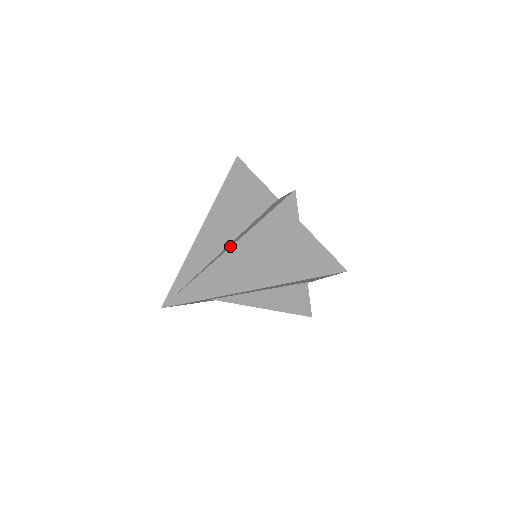
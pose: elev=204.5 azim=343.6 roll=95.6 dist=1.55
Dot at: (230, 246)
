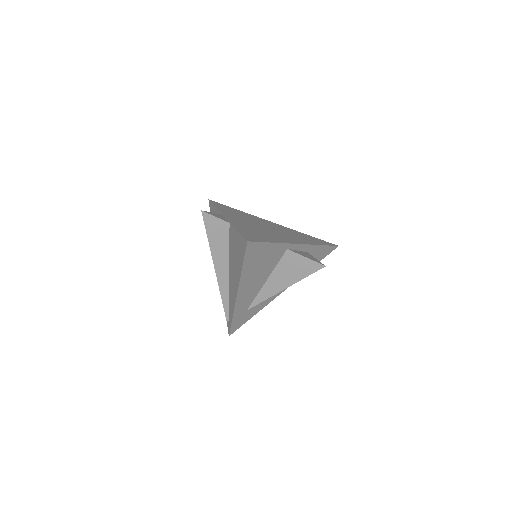
Dot at: (216, 273)
